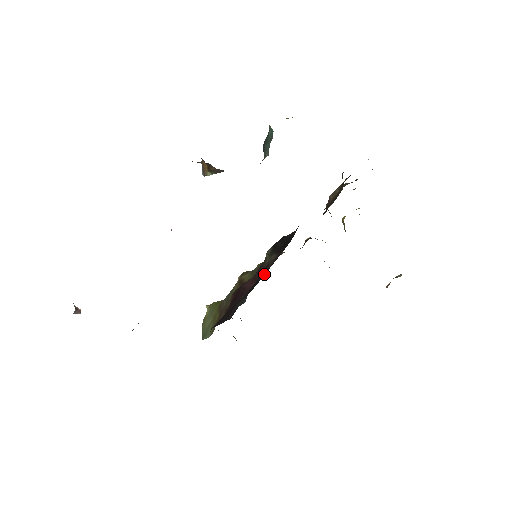
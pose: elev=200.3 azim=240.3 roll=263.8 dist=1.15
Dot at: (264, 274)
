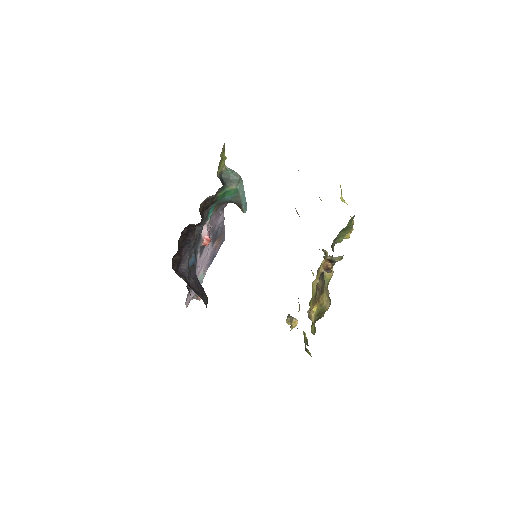
Dot at: occluded
